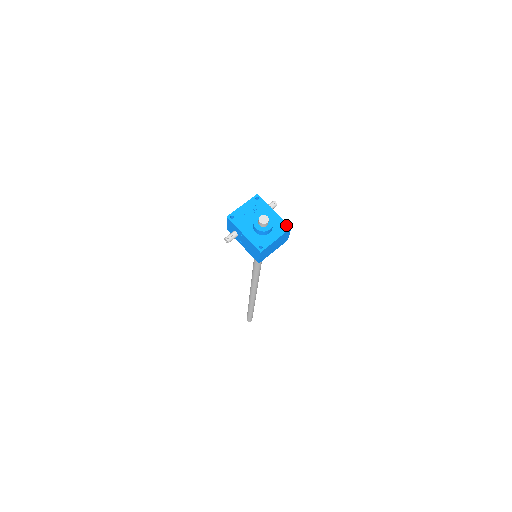
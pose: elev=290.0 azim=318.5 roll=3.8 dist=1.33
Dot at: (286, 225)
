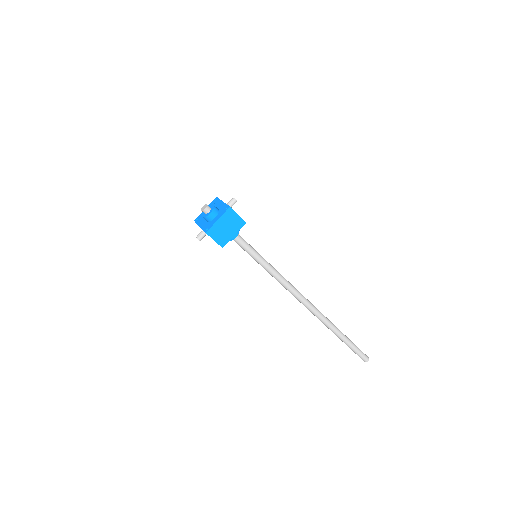
Dot at: (227, 207)
